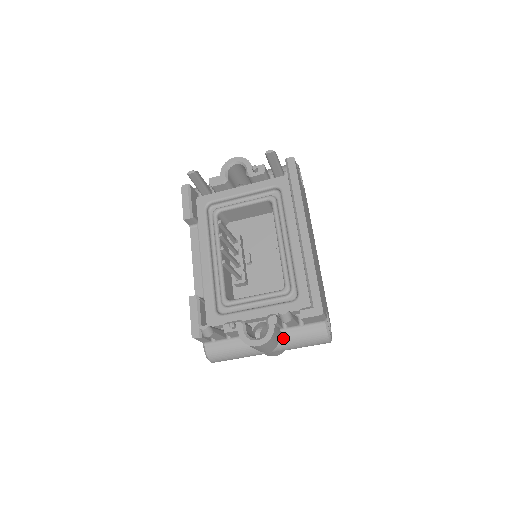
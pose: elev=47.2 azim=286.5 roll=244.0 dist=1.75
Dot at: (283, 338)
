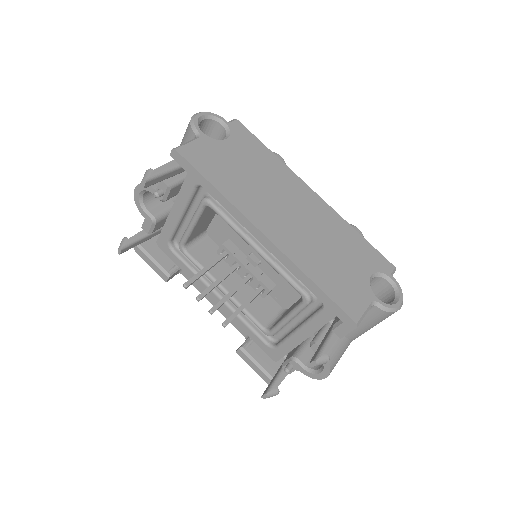
Dot at: (348, 335)
